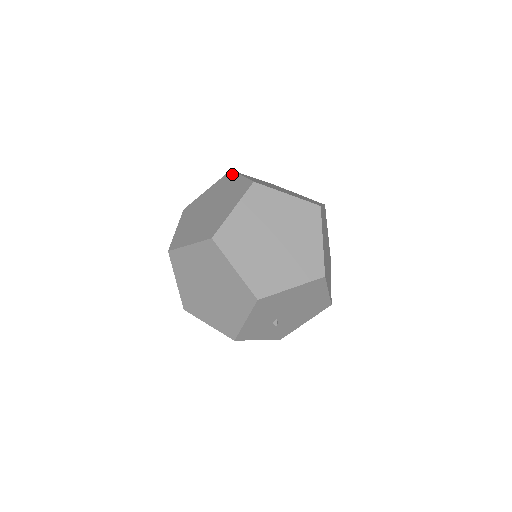
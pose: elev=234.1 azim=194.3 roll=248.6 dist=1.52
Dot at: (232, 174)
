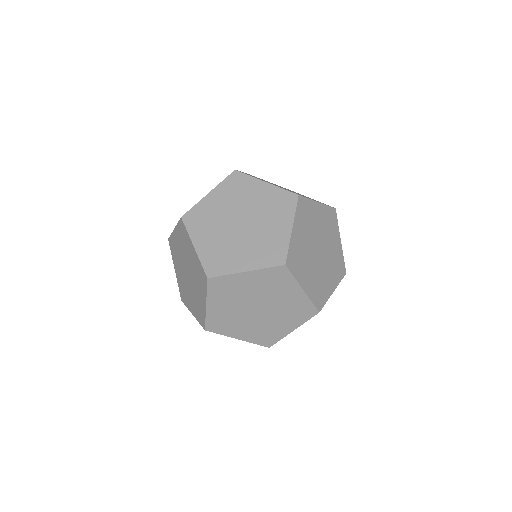
Dot at: (185, 231)
